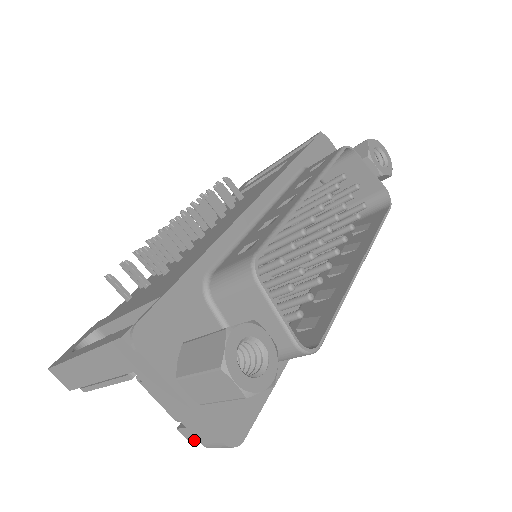
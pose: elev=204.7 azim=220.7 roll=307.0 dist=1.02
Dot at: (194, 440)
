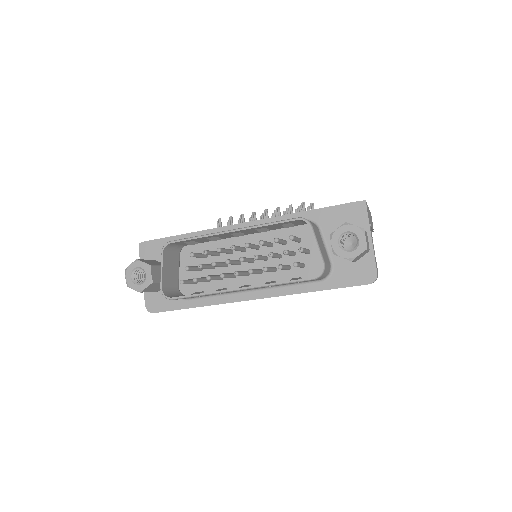
Dot at: occluded
